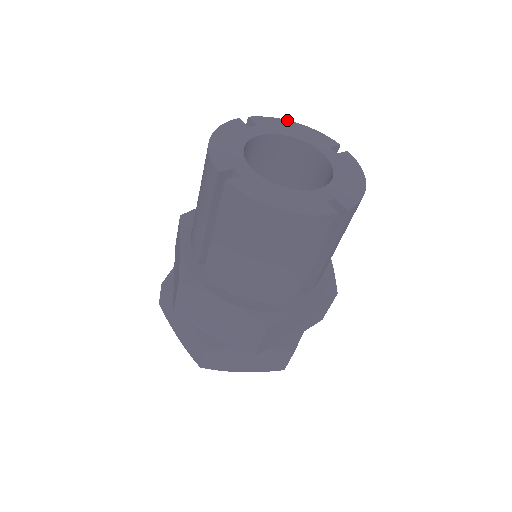
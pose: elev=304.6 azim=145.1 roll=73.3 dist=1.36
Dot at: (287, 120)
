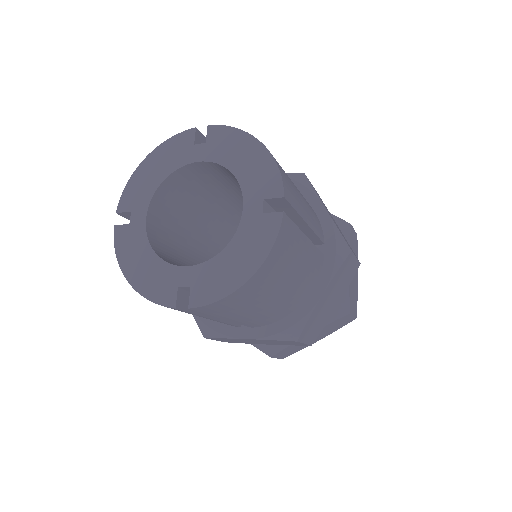
Dot at: (251, 135)
